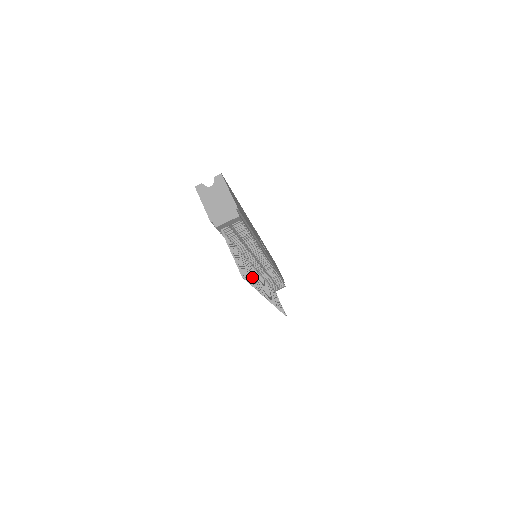
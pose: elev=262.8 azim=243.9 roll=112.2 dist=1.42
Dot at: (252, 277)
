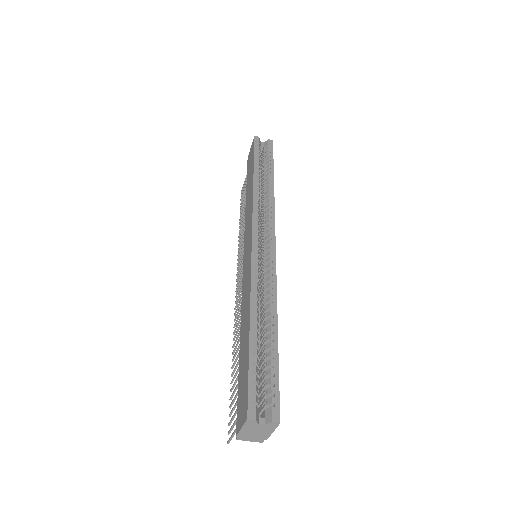
Dot at: occluded
